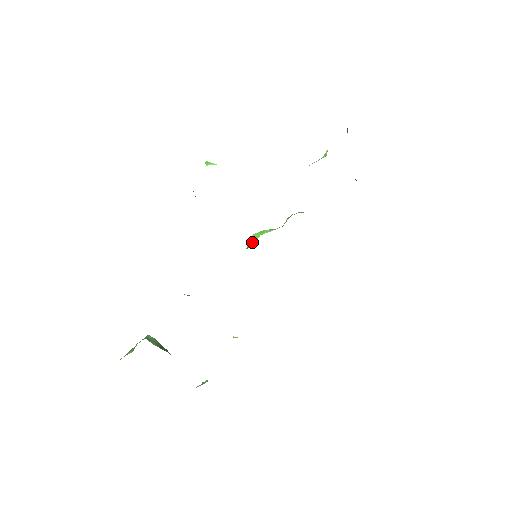
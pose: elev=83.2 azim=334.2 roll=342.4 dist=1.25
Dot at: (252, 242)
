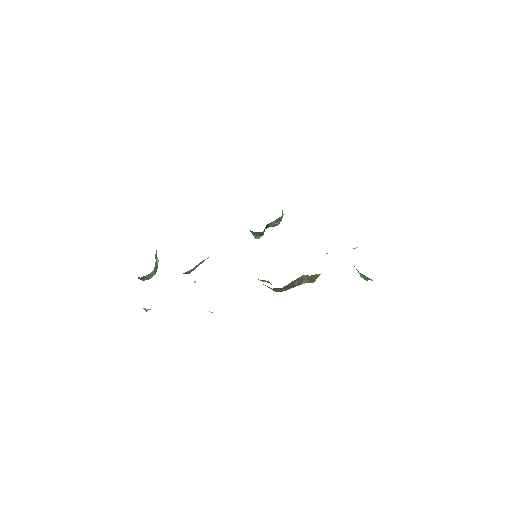
Dot at: occluded
